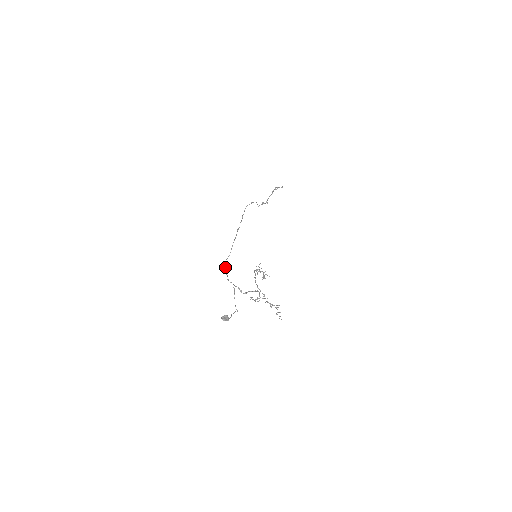
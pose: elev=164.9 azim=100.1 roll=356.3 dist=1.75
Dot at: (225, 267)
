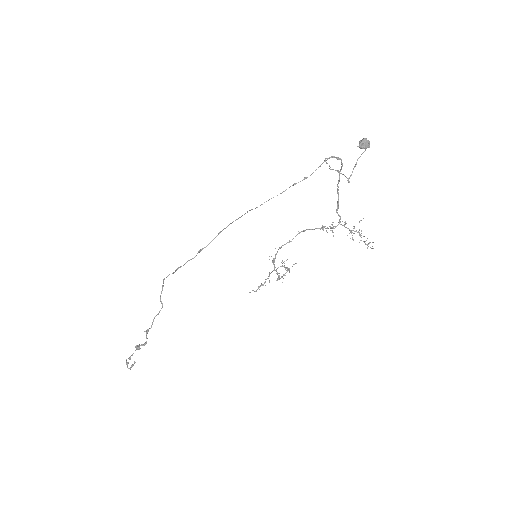
Dot at: occluded
